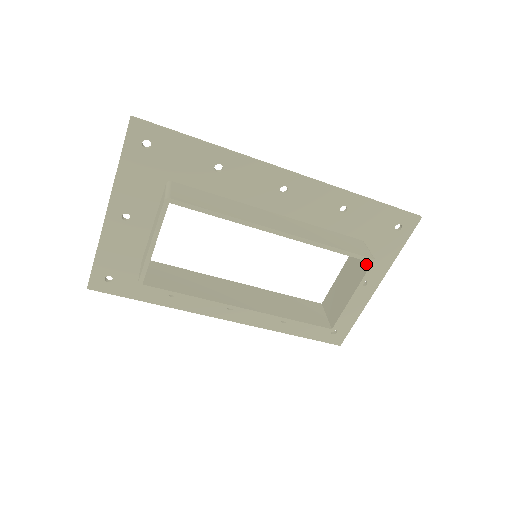
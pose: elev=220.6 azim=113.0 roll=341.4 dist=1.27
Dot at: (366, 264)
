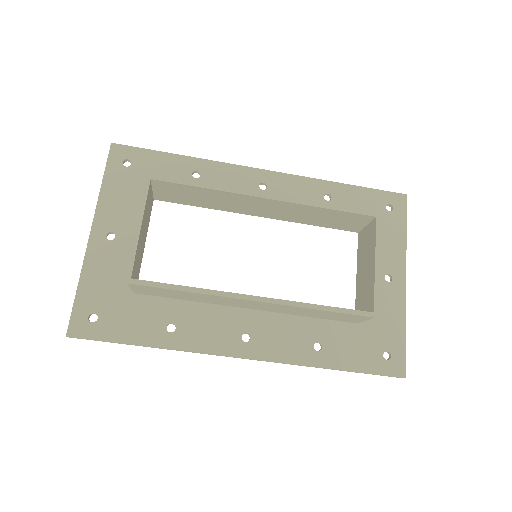
Dot at: (372, 226)
